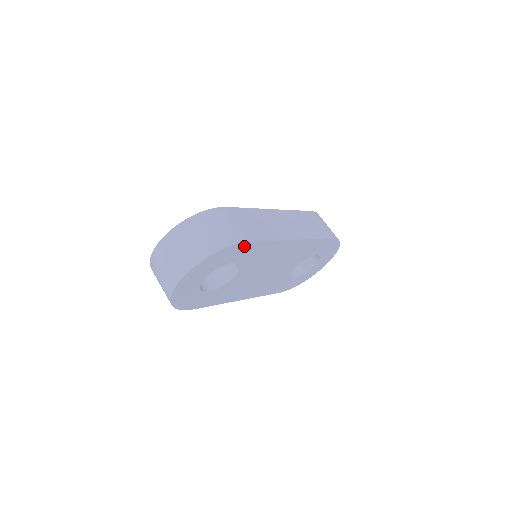
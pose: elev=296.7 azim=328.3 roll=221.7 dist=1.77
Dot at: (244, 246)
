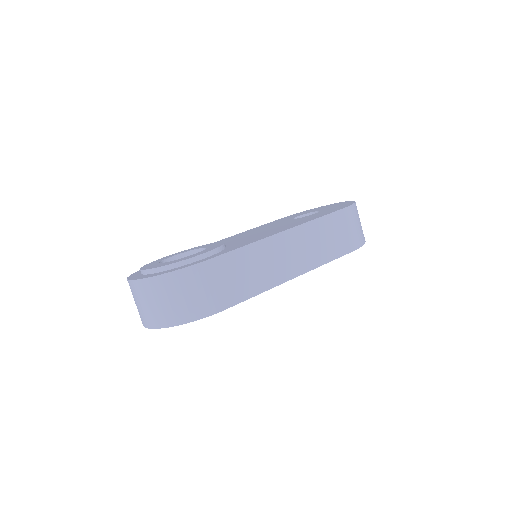
Dot at: occluded
